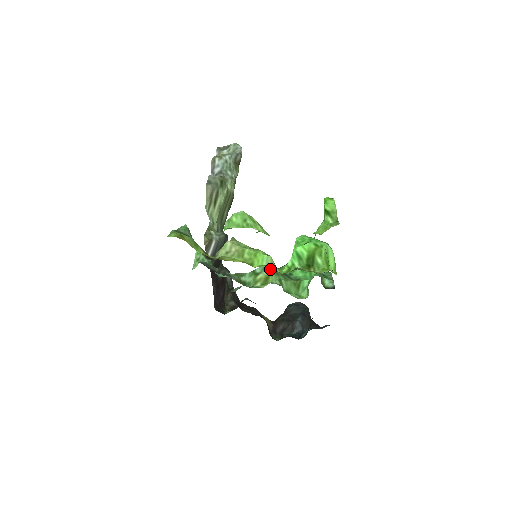
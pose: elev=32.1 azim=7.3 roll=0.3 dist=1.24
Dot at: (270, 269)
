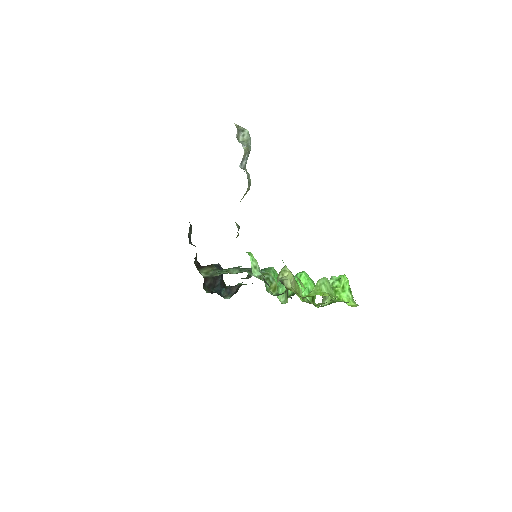
Dot at: (274, 279)
